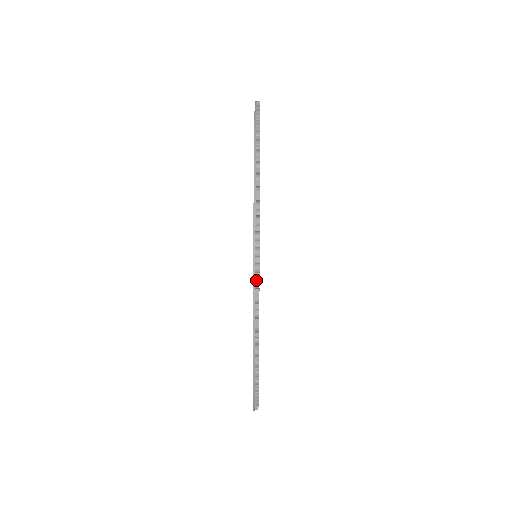
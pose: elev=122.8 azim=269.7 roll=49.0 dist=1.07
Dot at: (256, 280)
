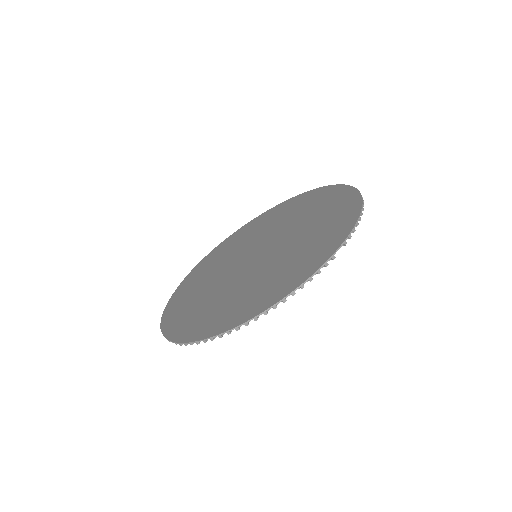
Dot at: (204, 338)
